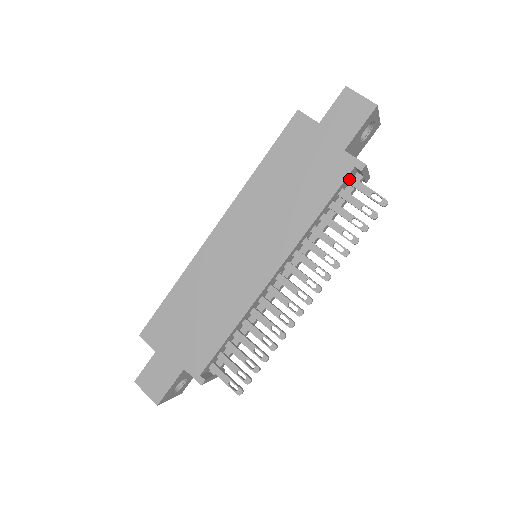
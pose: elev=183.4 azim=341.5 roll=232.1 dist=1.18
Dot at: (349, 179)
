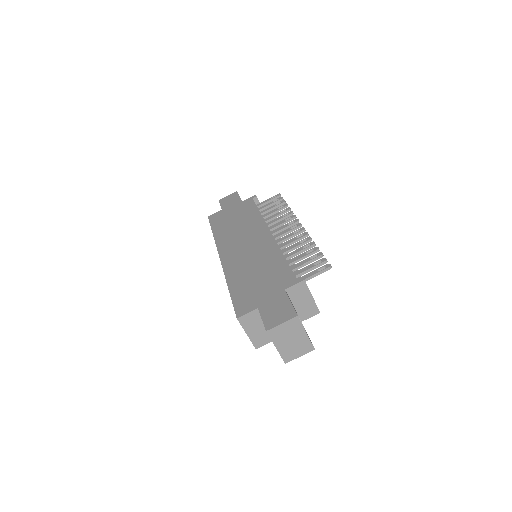
Dot at: occluded
